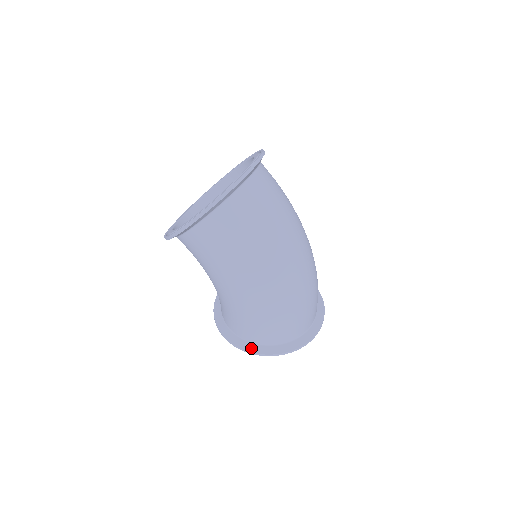
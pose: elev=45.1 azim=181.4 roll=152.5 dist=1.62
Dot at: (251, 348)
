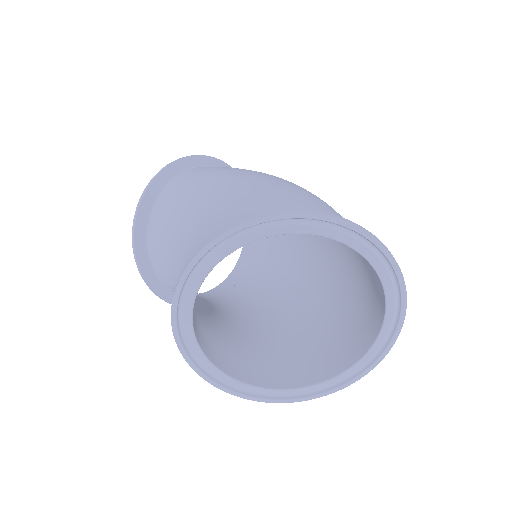
Dot at: occluded
